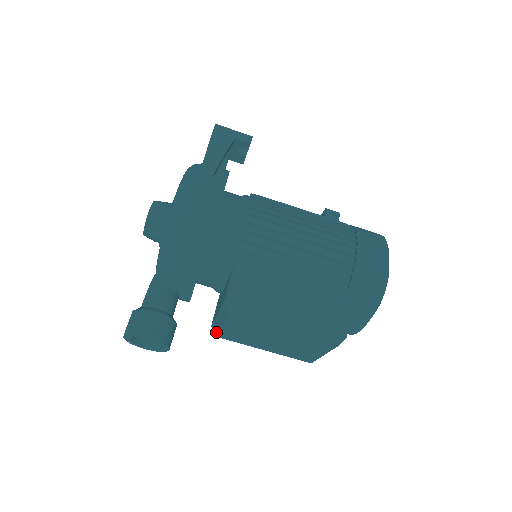
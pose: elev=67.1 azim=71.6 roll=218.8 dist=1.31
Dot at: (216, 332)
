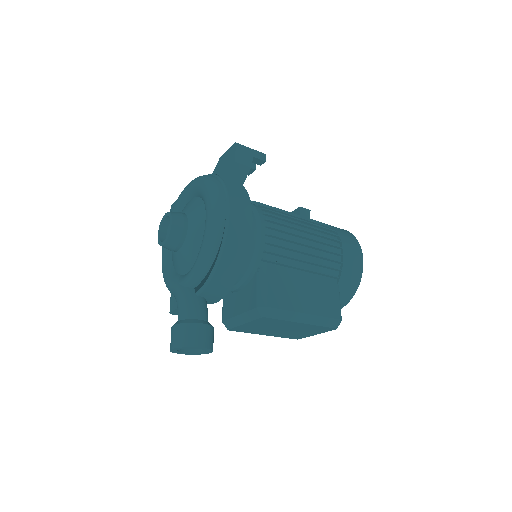
Dot at: (231, 327)
